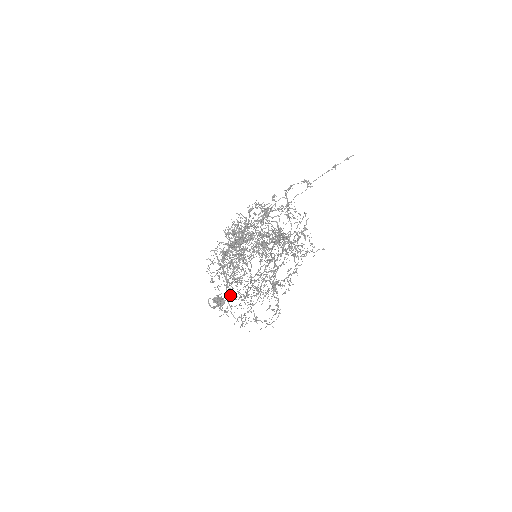
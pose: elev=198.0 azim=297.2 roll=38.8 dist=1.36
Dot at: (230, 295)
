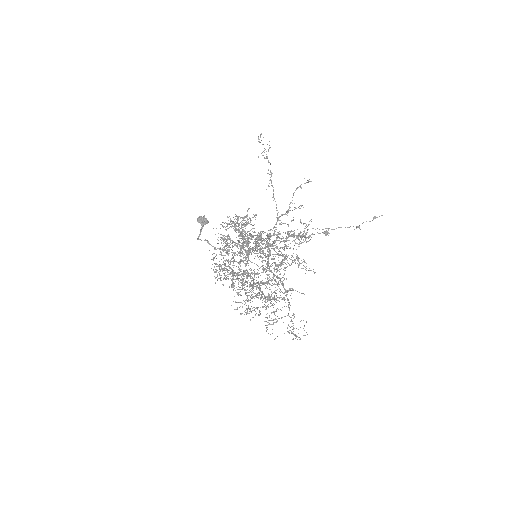
Dot at: occluded
